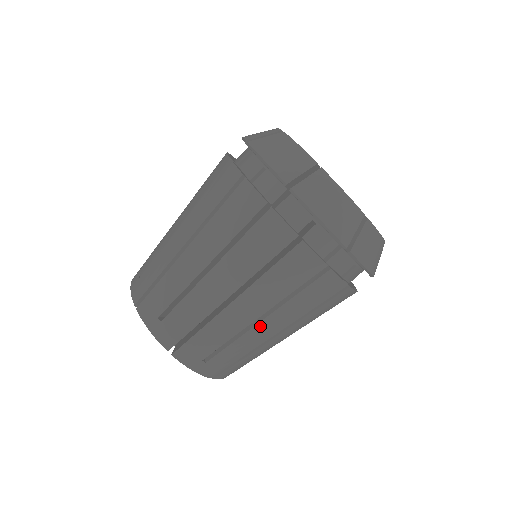
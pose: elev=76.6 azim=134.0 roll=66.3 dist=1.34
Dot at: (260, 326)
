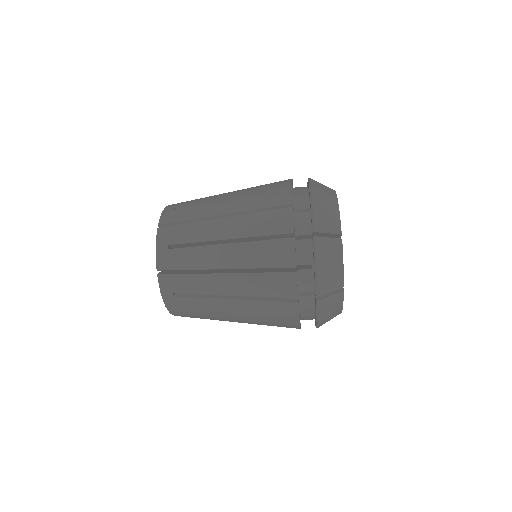
Dot at: occluded
